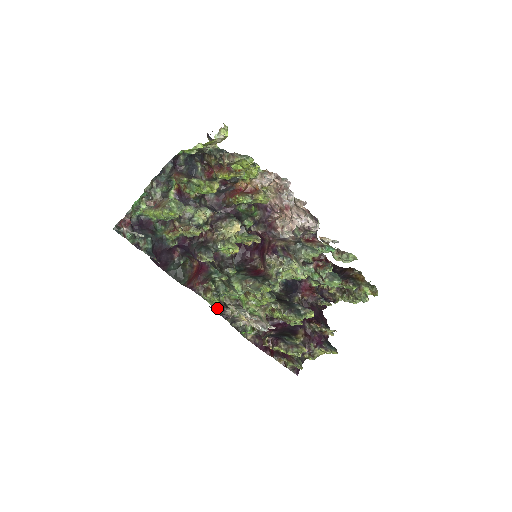
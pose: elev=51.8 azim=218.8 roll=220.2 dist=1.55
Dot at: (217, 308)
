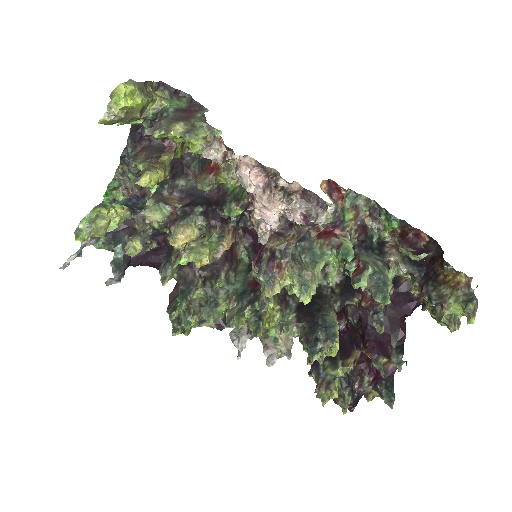
Dot at: (214, 326)
